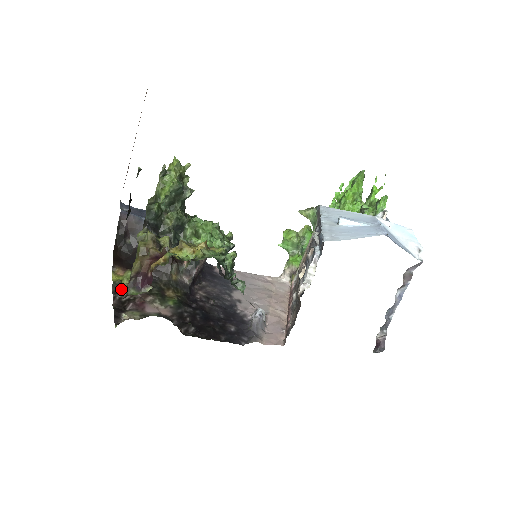
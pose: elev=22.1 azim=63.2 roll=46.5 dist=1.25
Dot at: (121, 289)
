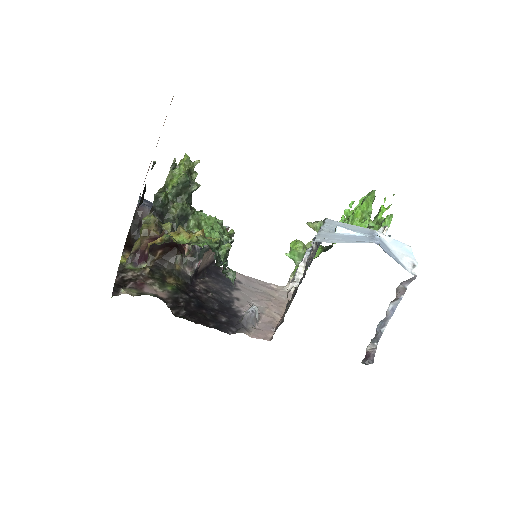
Dot at: (126, 270)
